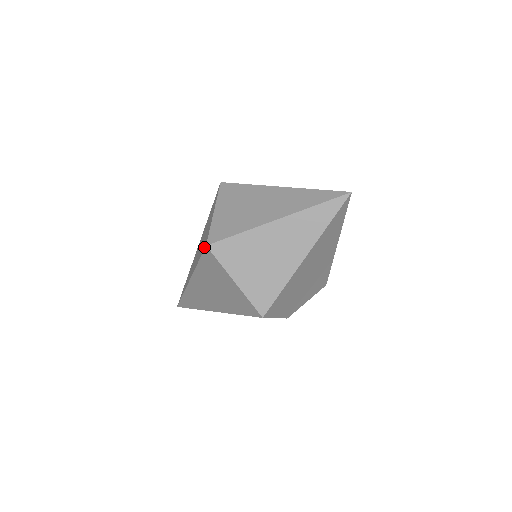
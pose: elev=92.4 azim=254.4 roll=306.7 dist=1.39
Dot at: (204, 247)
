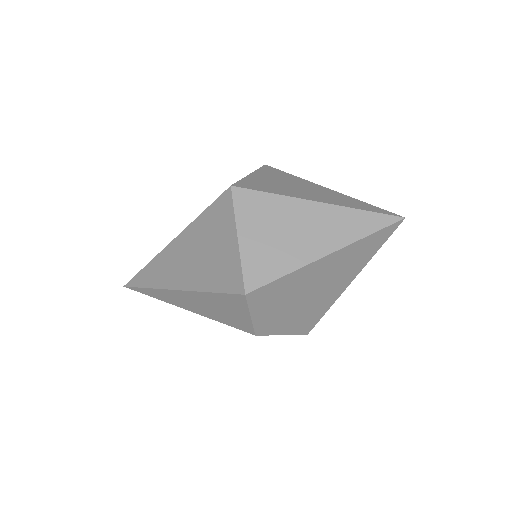
Dot at: (224, 191)
